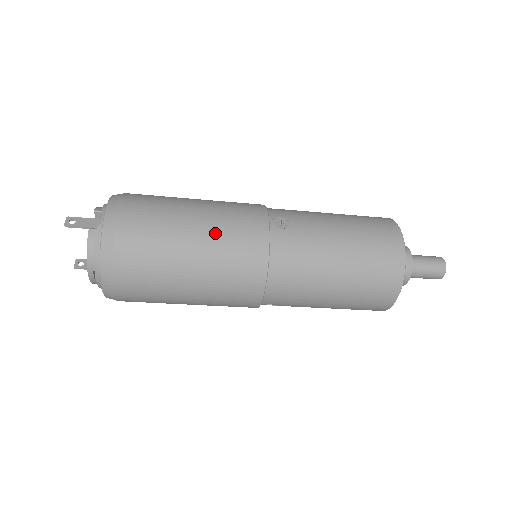
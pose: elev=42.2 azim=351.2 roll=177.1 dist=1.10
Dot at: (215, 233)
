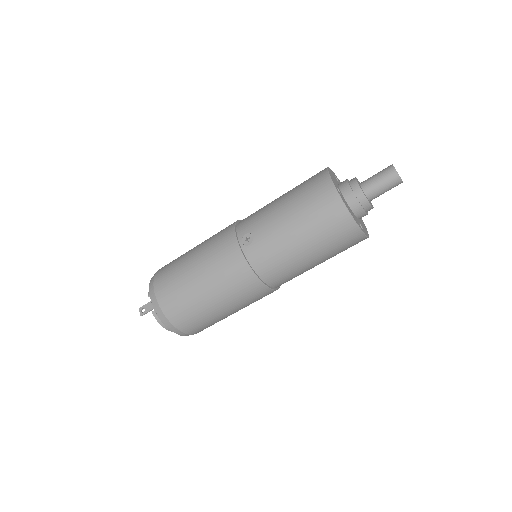
Dot at: (212, 277)
